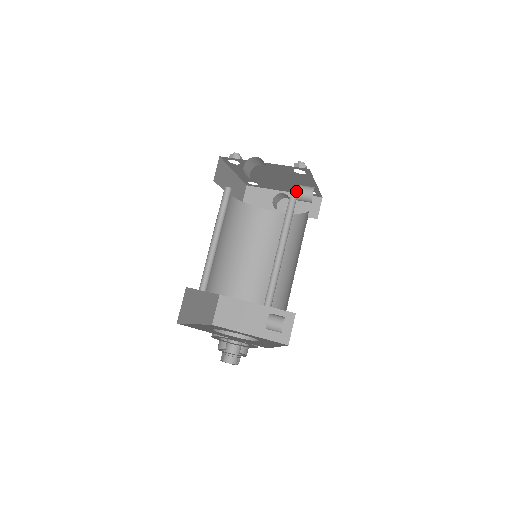
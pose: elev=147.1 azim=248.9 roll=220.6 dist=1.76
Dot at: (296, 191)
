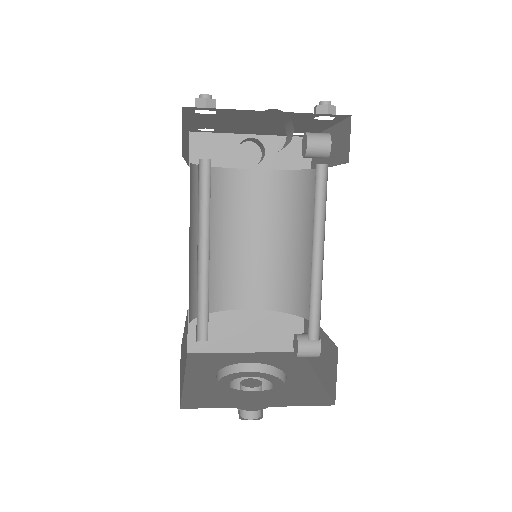
Dot at: (275, 133)
